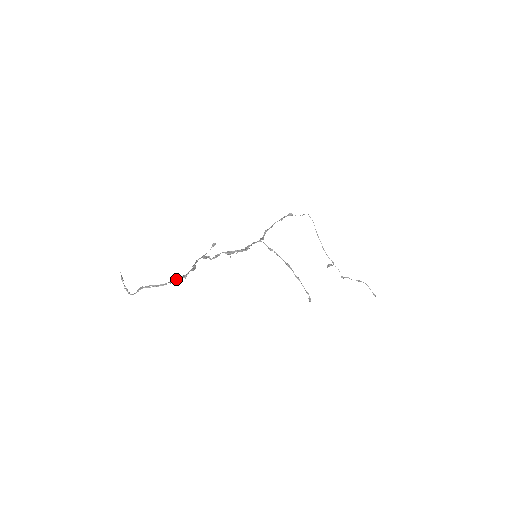
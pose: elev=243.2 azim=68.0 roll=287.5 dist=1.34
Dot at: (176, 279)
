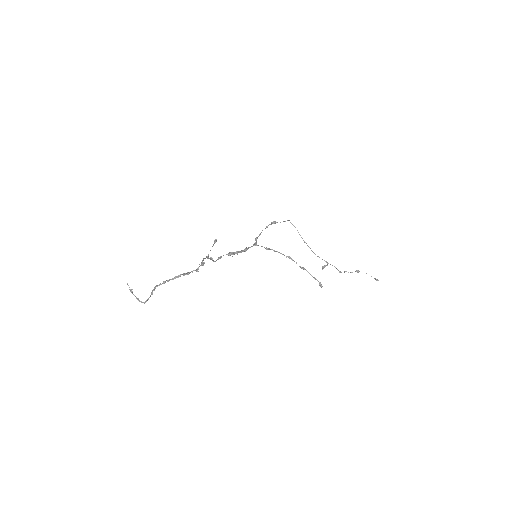
Dot at: (189, 272)
